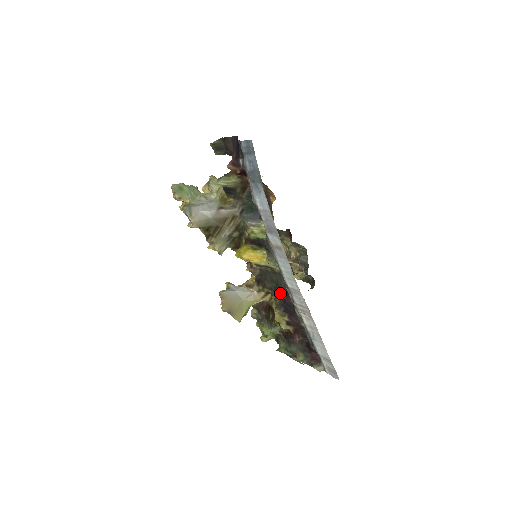
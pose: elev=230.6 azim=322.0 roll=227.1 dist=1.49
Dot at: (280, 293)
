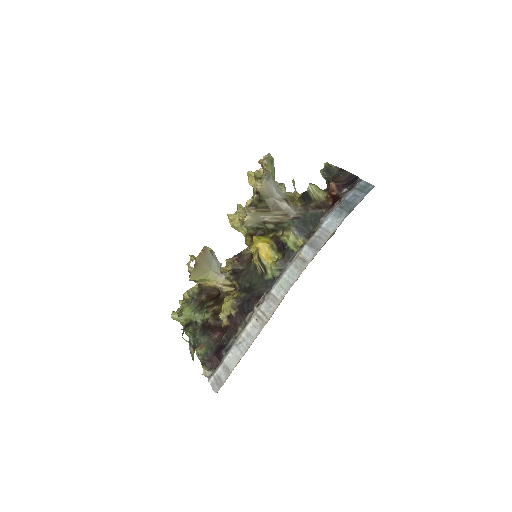
Dot at: (251, 292)
